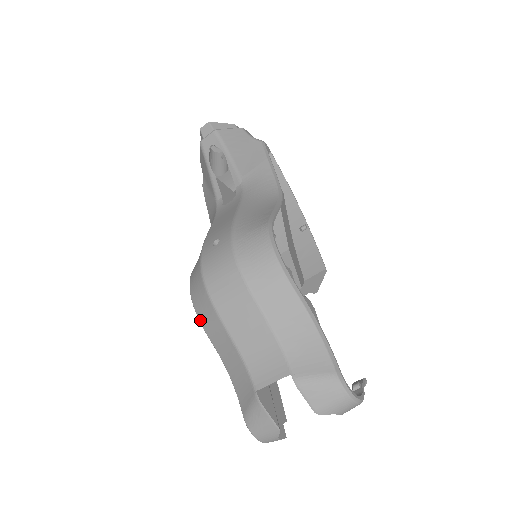
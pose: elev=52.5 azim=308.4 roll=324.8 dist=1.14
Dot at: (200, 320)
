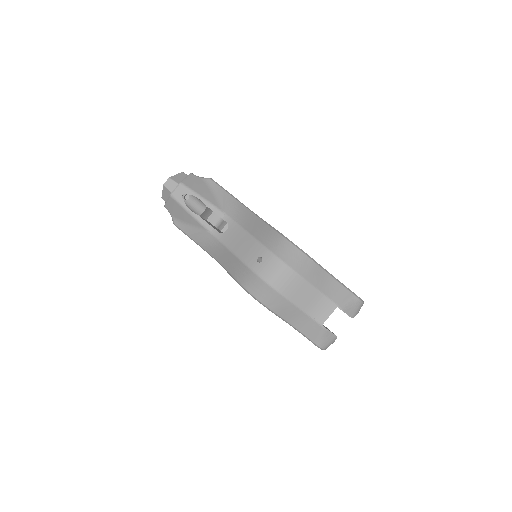
Dot at: (269, 308)
